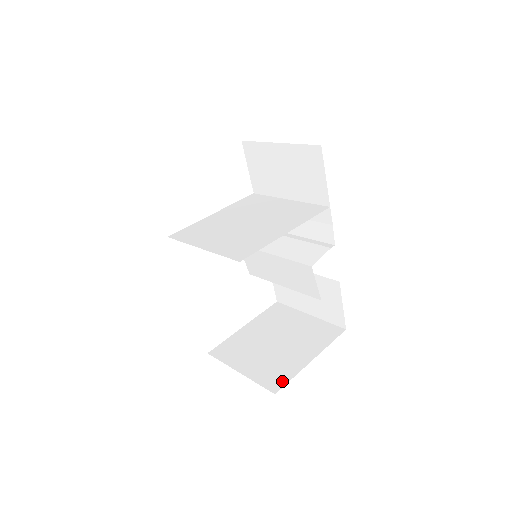
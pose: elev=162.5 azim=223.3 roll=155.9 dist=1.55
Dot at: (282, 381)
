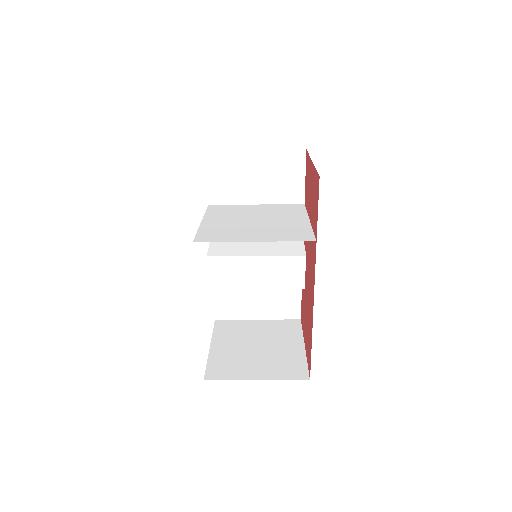
Dot at: (303, 369)
